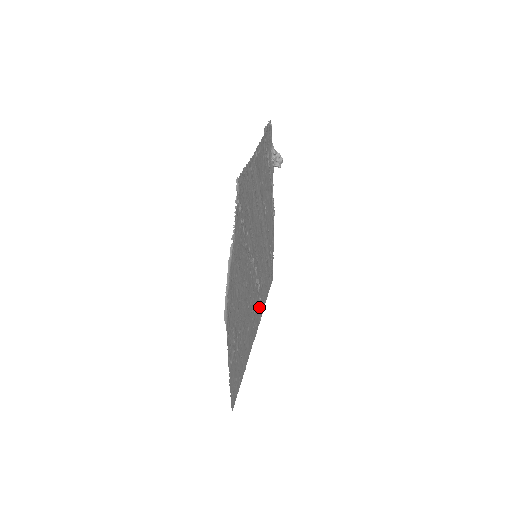
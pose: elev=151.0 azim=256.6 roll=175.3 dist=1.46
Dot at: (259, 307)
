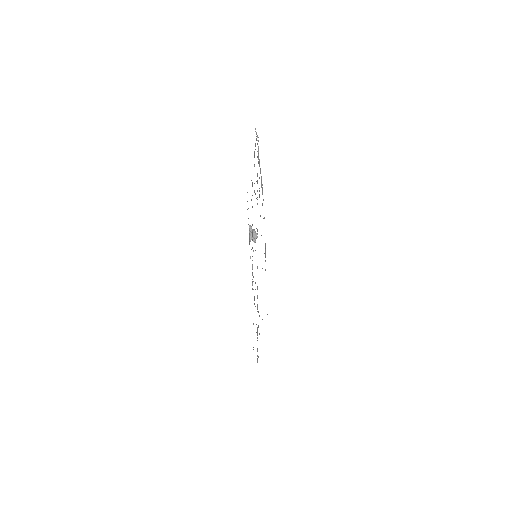
Dot at: (257, 337)
